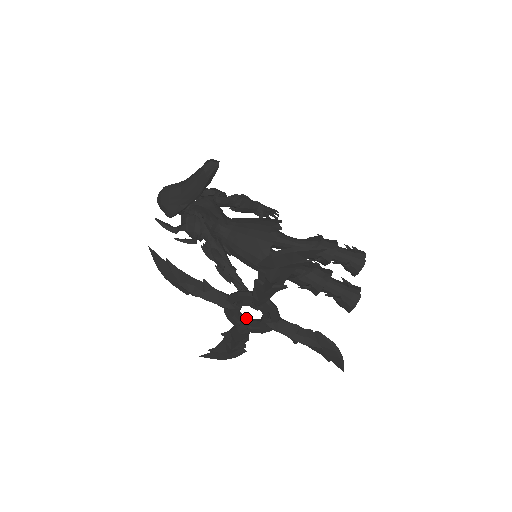
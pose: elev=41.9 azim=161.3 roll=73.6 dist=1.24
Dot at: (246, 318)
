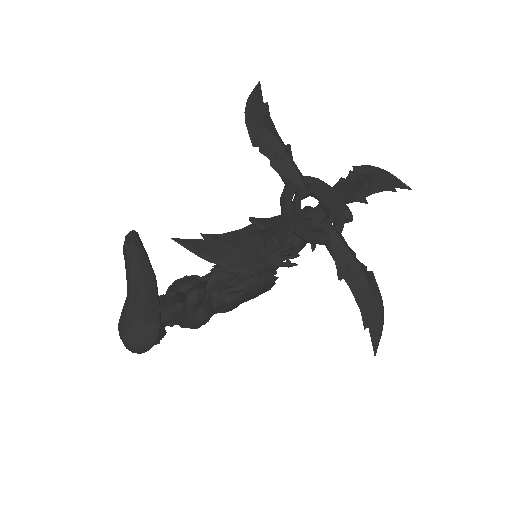
Dot at: (320, 222)
